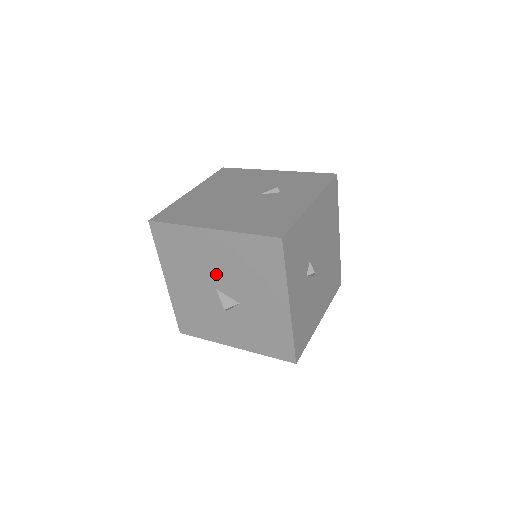
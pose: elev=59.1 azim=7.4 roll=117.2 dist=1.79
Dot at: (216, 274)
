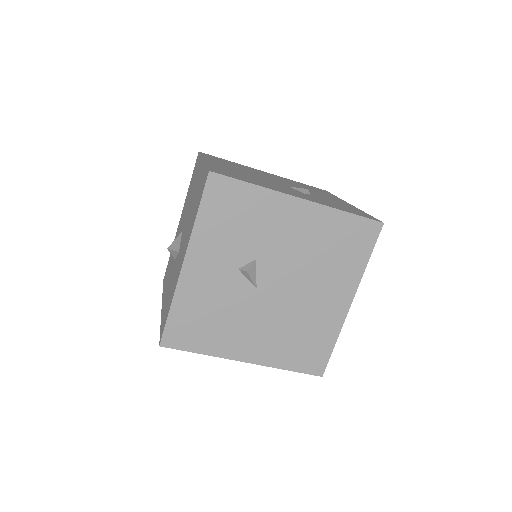
Dot at: occluded
